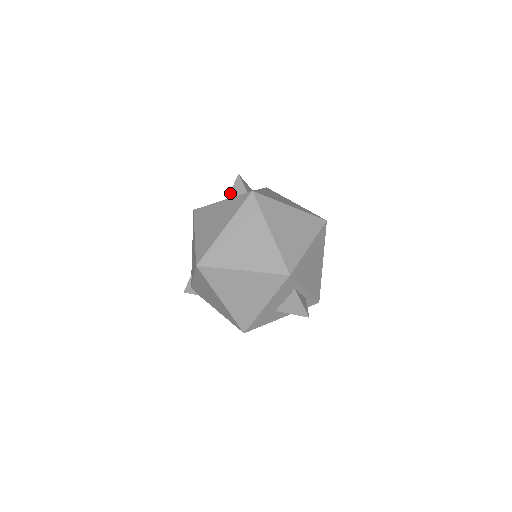
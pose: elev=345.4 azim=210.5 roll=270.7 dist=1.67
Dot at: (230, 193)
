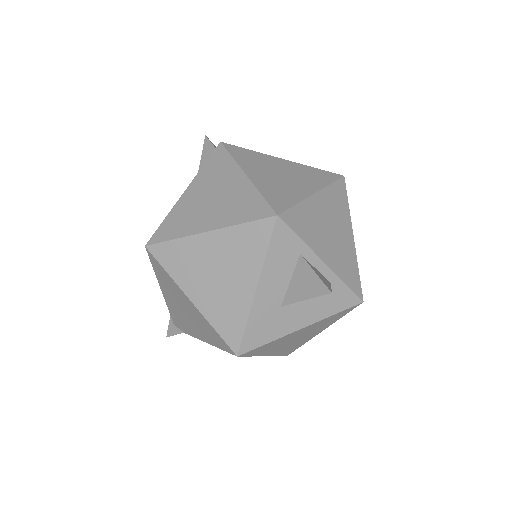
Dot at: (200, 165)
